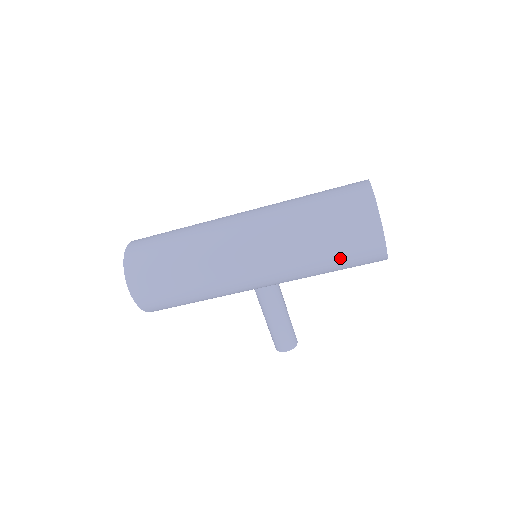
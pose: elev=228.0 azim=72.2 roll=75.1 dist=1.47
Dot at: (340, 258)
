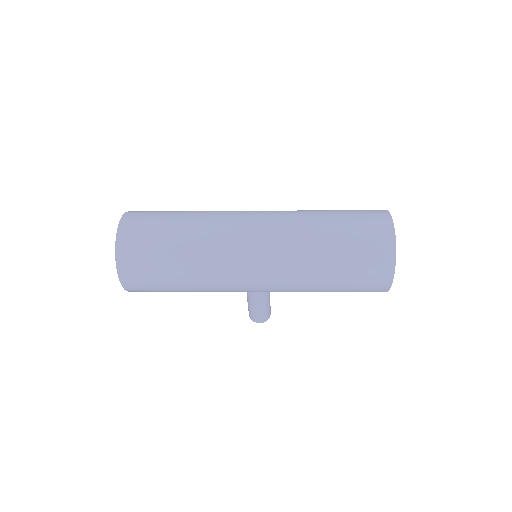
Dot at: (343, 291)
